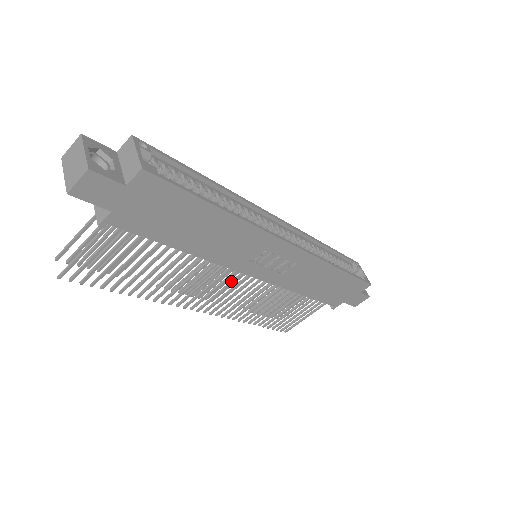
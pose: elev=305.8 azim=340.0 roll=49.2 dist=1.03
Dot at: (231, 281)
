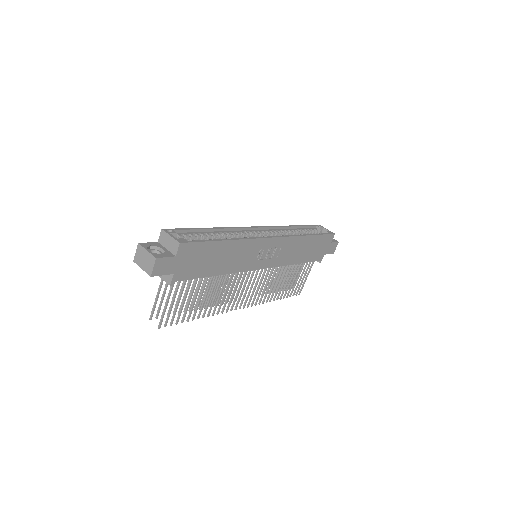
Dot at: (250, 279)
